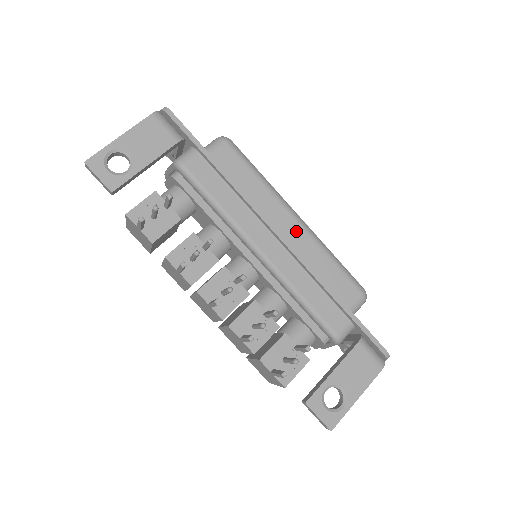
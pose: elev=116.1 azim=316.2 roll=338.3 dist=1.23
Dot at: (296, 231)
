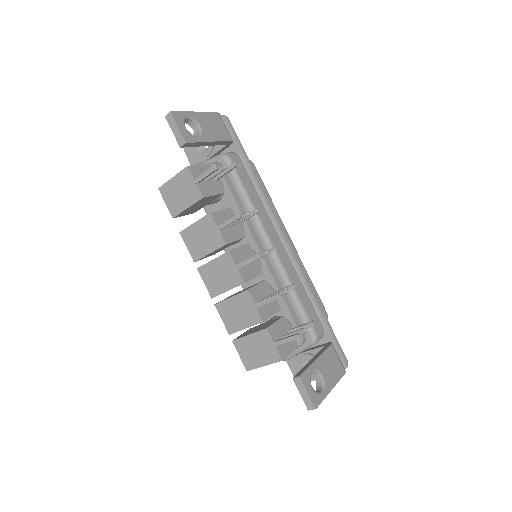
Dot at: occluded
